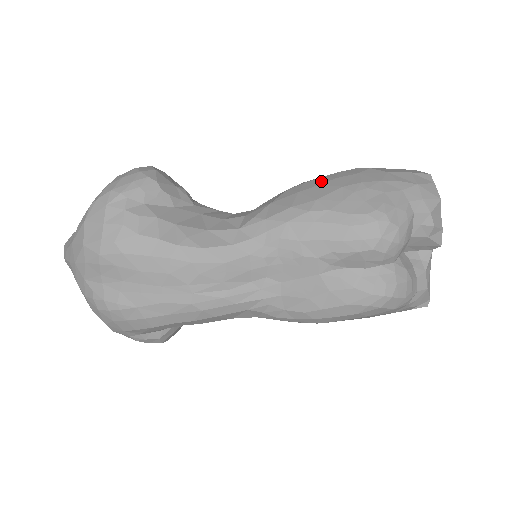
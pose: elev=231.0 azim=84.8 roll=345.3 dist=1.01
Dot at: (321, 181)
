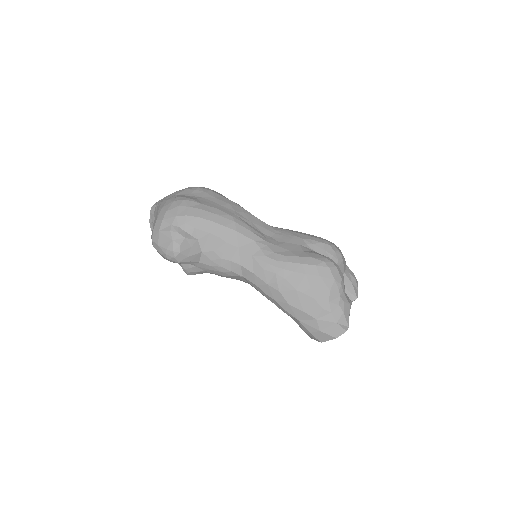
Dot at: occluded
